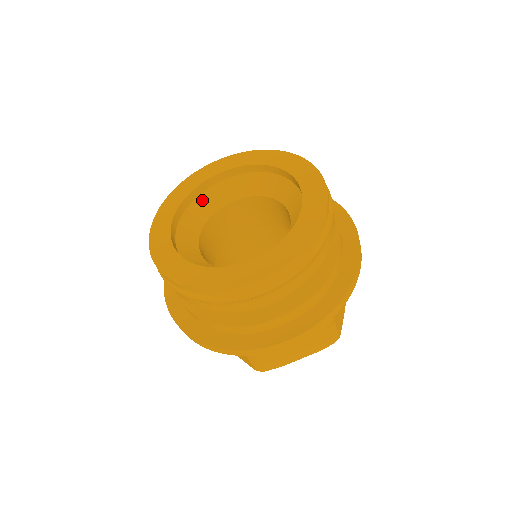
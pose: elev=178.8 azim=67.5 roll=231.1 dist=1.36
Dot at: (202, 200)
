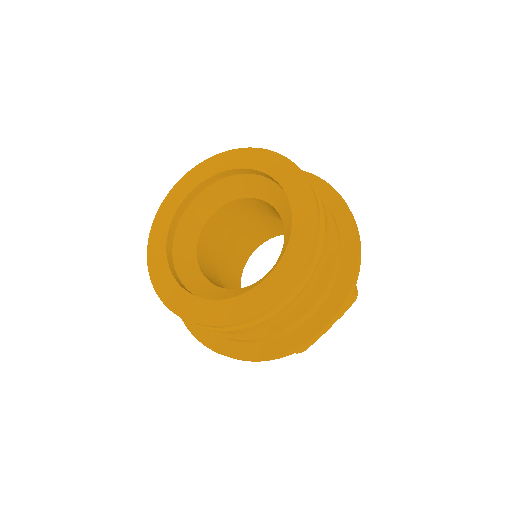
Dot at: (183, 226)
